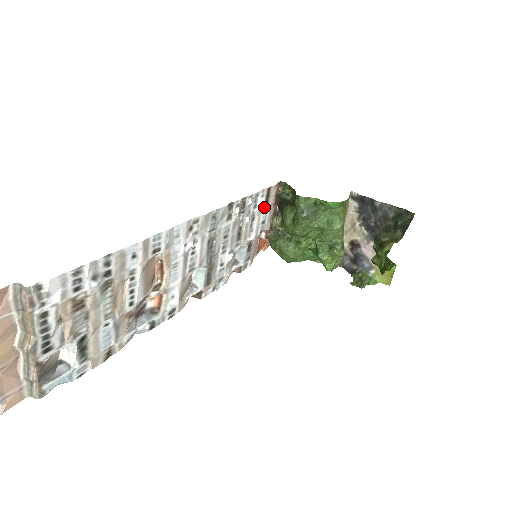
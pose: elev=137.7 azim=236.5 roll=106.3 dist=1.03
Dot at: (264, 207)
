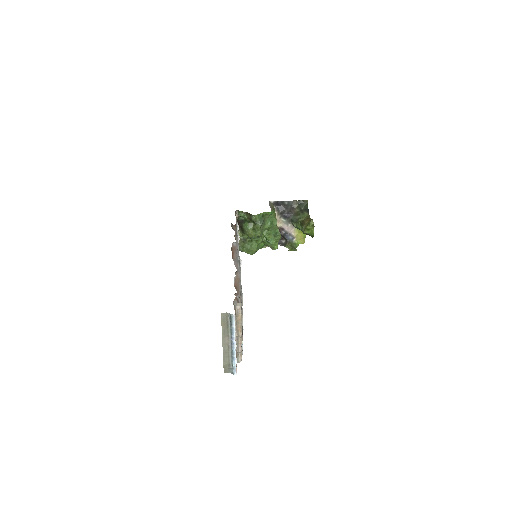
Dot at: occluded
